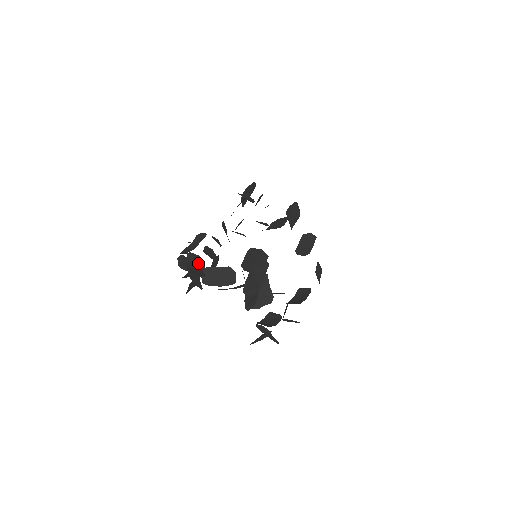
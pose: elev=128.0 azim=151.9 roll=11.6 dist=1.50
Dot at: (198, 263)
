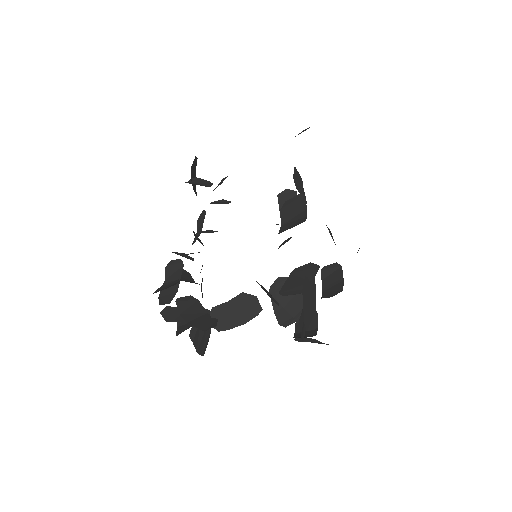
Dot at: (195, 307)
